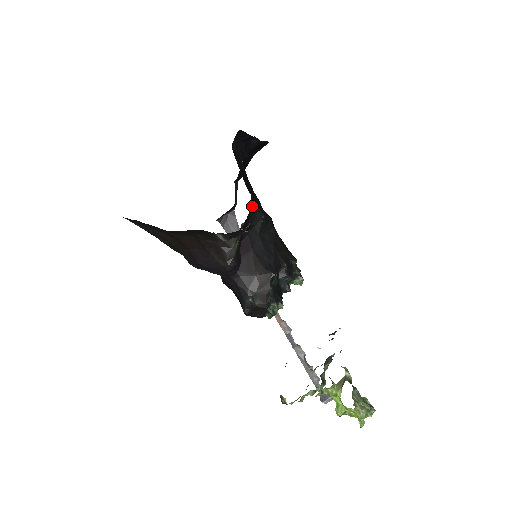
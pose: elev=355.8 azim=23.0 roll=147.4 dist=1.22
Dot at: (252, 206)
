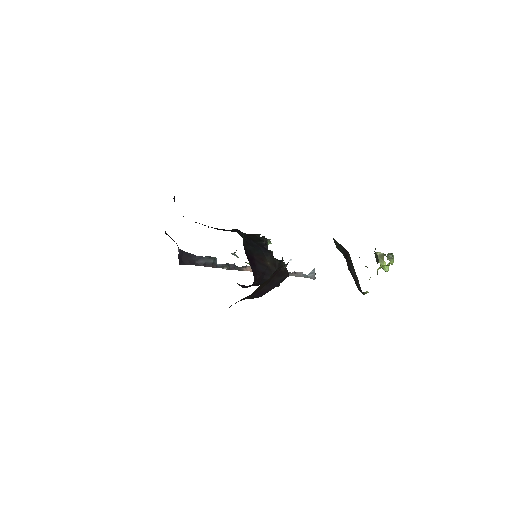
Dot at: occluded
